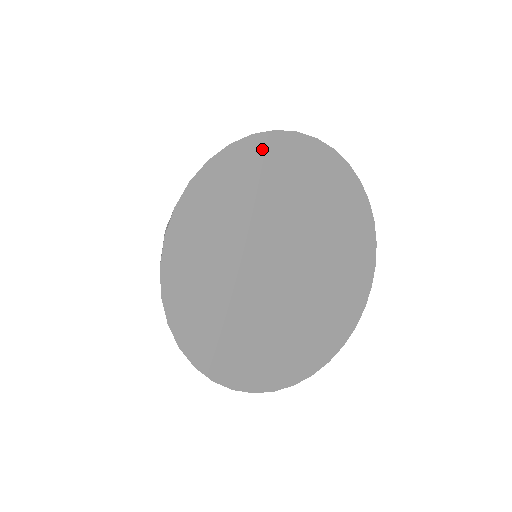
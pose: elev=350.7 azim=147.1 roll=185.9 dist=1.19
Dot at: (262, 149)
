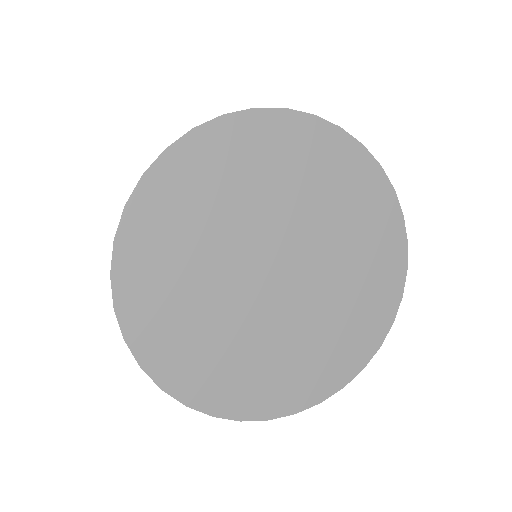
Dot at: (165, 181)
